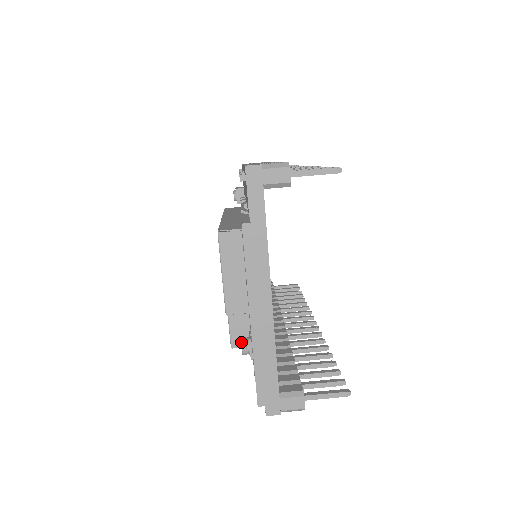
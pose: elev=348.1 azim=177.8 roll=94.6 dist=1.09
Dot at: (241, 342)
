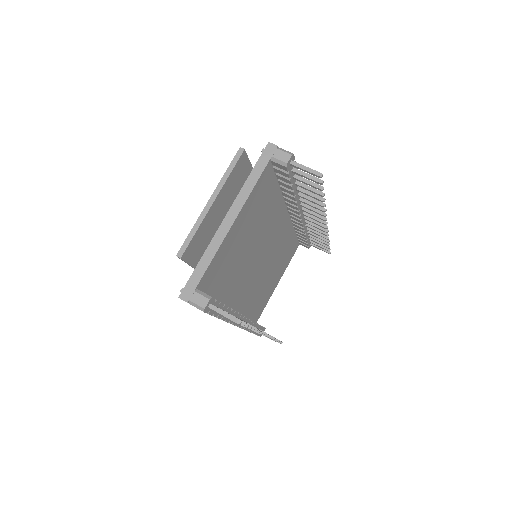
Dot at: occluded
